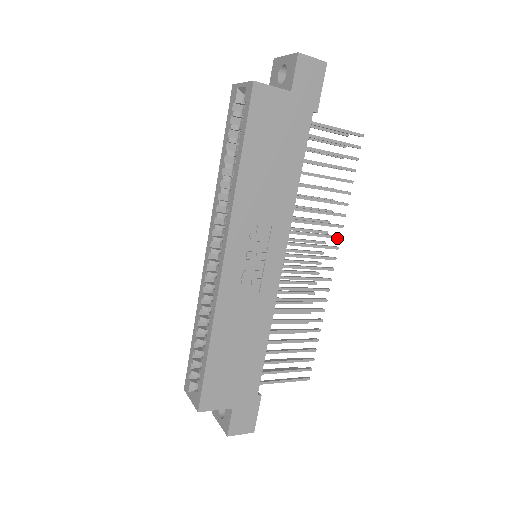
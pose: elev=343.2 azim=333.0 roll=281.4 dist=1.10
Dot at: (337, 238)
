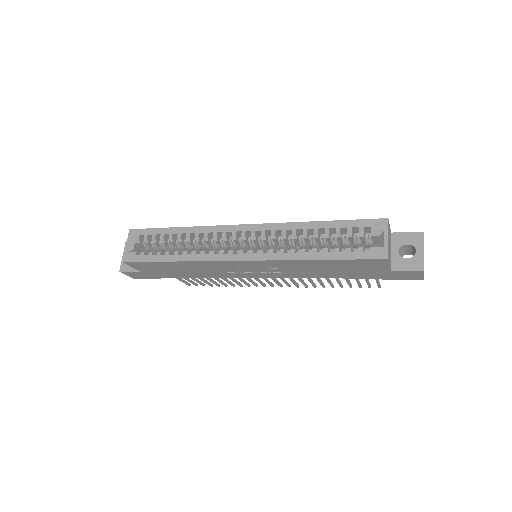
Dot at: (297, 286)
